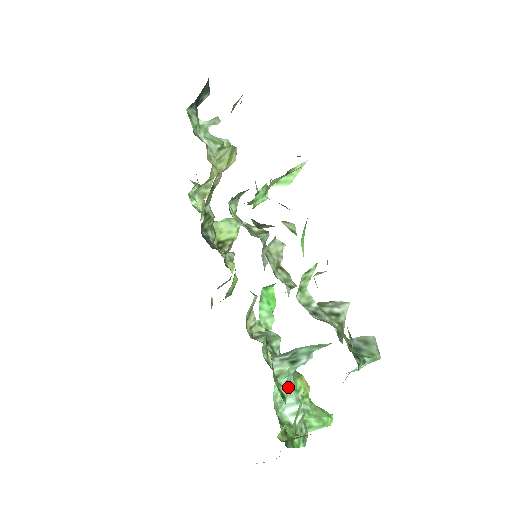
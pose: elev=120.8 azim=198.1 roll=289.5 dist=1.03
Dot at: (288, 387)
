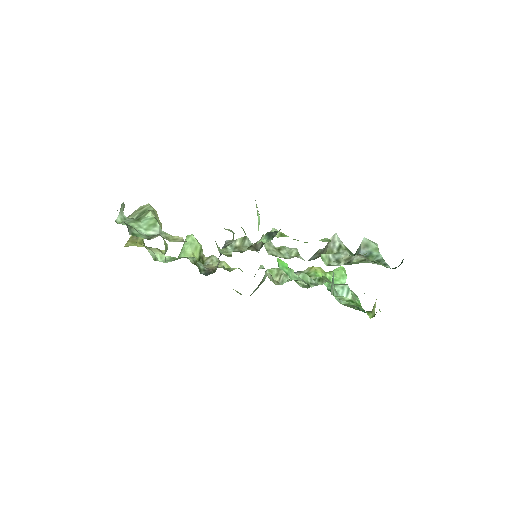
Dot at: (335, 289)
